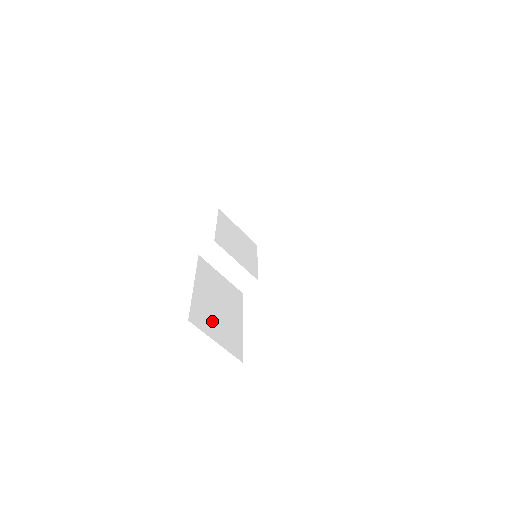
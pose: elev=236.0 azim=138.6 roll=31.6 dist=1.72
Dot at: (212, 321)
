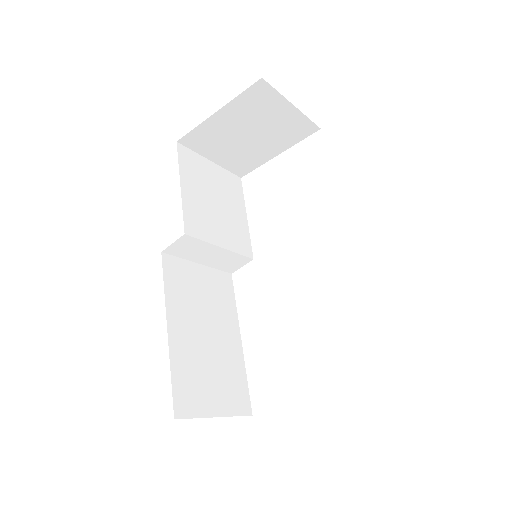
Dot at: (204, 380)
